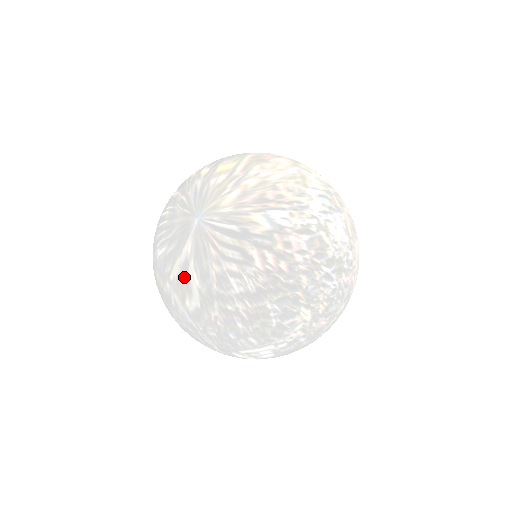
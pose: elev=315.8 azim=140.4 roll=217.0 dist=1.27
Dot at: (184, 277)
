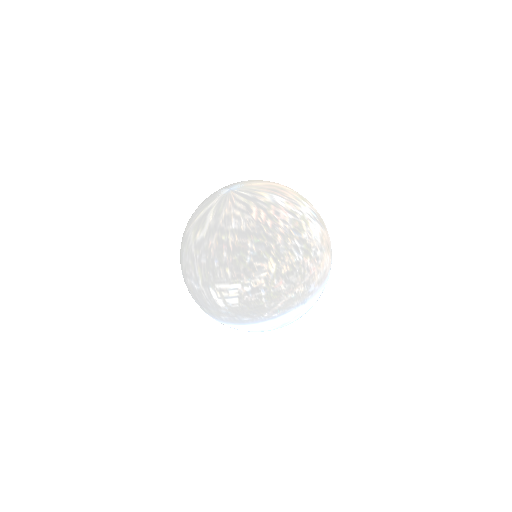
Dot at: (204, 217)
